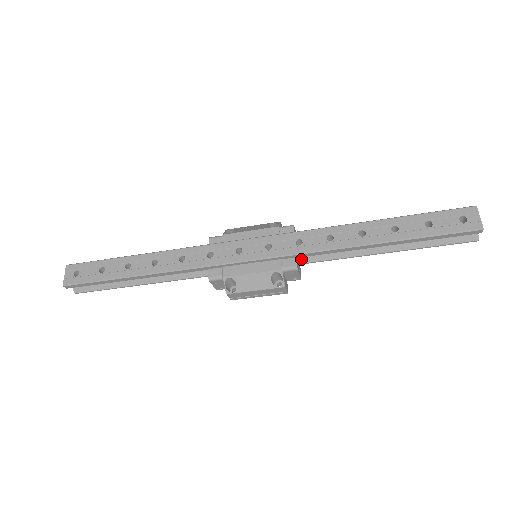
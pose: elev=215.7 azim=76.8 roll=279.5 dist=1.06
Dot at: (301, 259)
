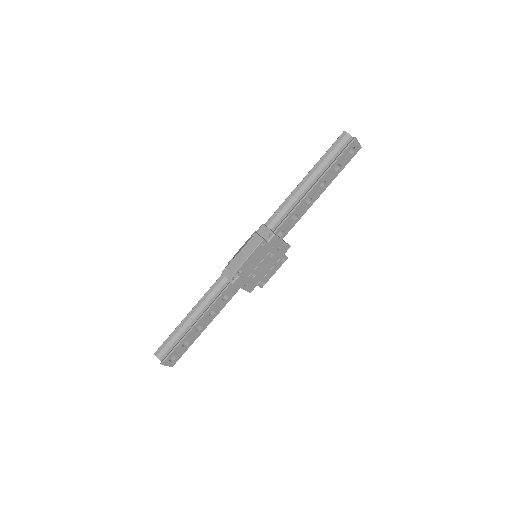
Dot at: (274, 230)
